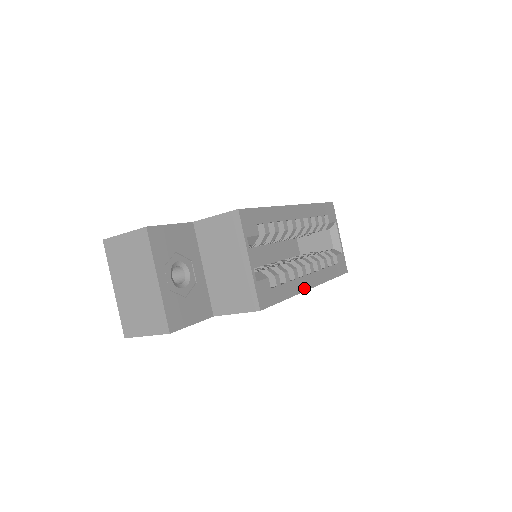
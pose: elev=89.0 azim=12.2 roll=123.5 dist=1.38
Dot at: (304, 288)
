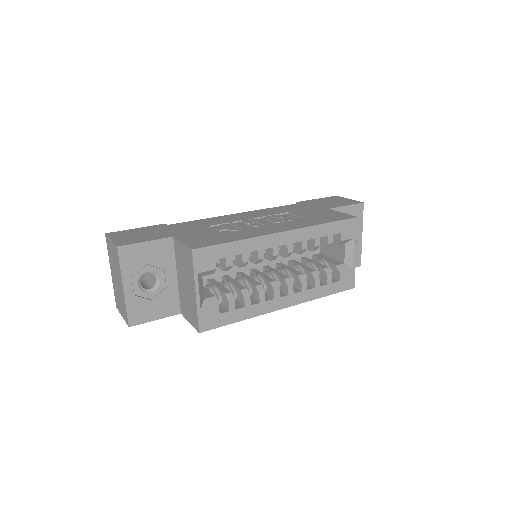
Dot at: (271, 309)
